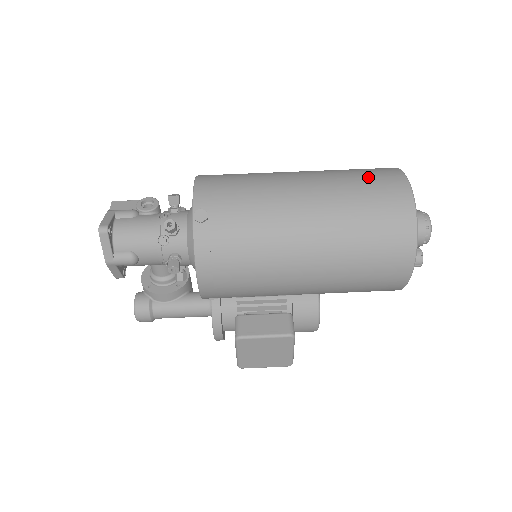
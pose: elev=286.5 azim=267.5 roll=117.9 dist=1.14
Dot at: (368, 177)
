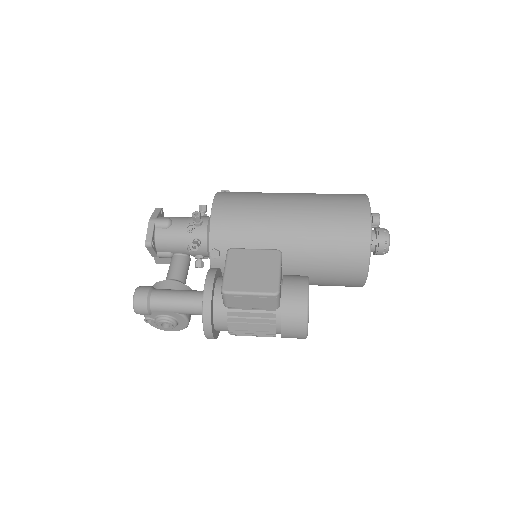
Dot at: occluded
